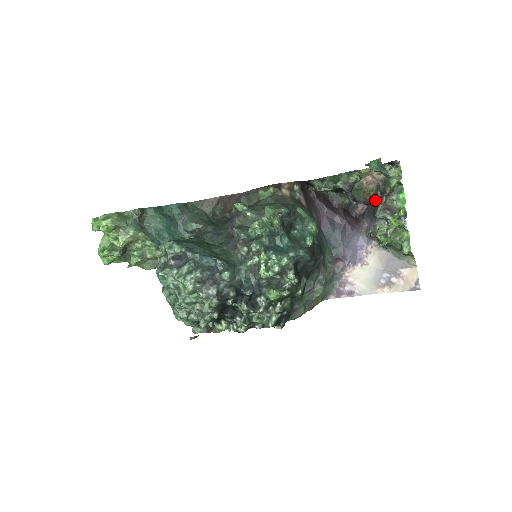
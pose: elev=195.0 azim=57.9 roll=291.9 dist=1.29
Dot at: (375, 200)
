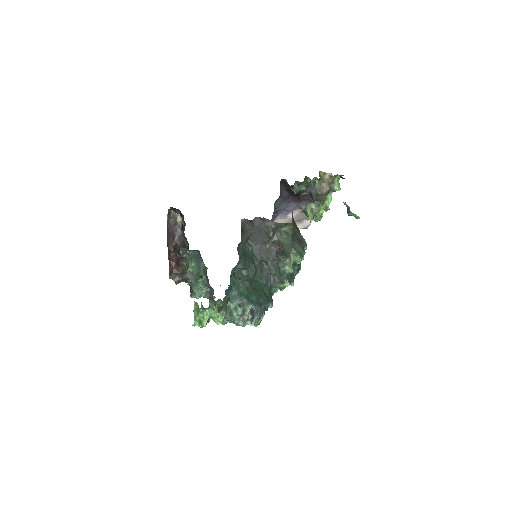
Dot at: occluded
